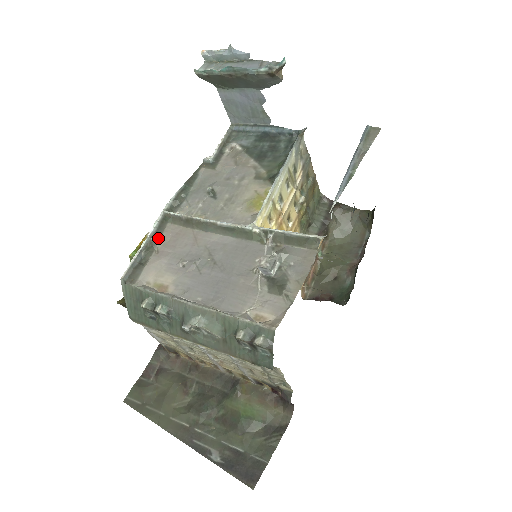
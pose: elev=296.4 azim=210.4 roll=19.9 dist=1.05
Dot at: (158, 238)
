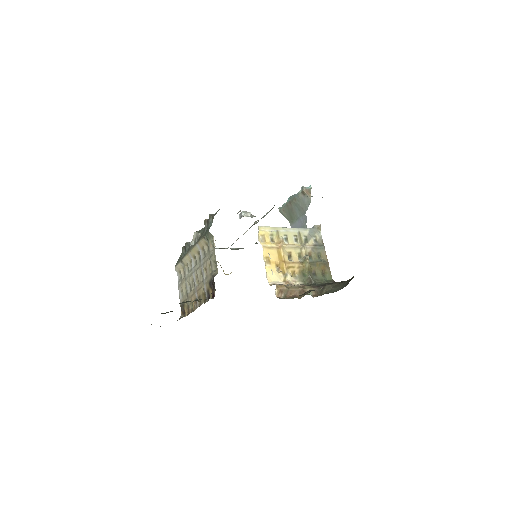
Dot at: occluded
